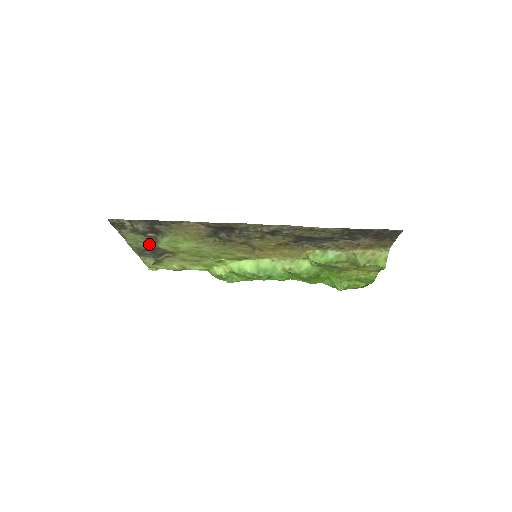
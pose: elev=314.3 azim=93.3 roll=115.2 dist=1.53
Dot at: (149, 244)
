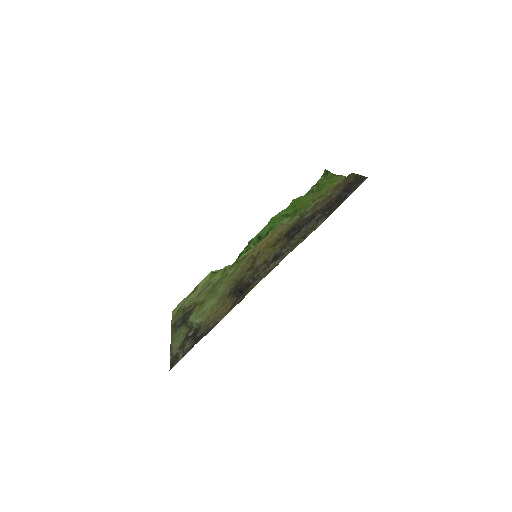
Dot at: (183, 327)
